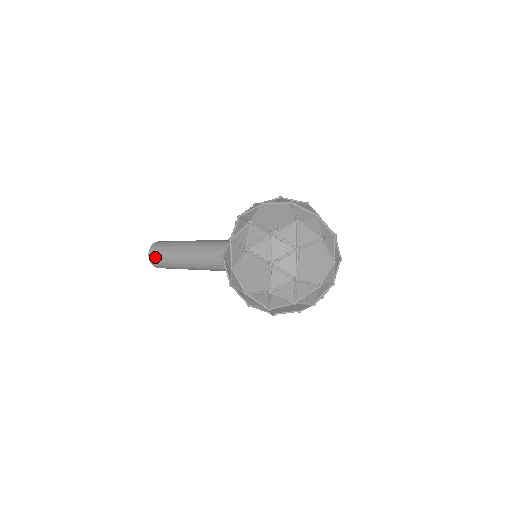
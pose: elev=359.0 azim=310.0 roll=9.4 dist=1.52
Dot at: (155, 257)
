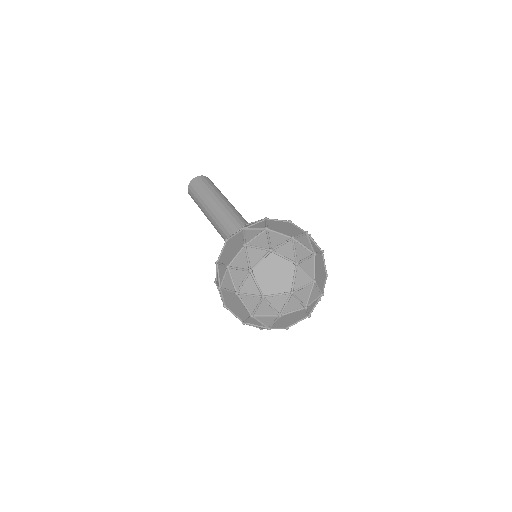
Dot at: occluded
